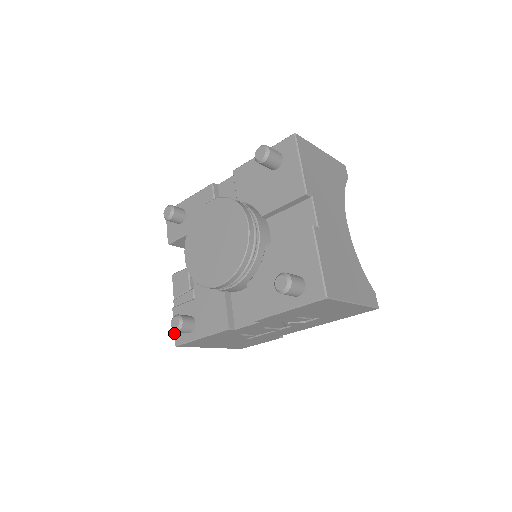
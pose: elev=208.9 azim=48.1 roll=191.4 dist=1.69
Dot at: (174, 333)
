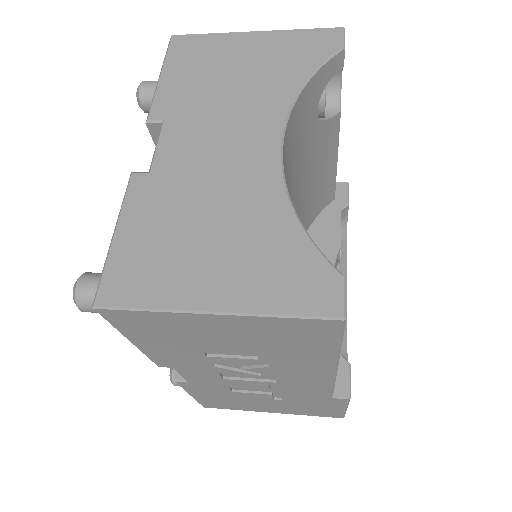
Dot at: occluded
